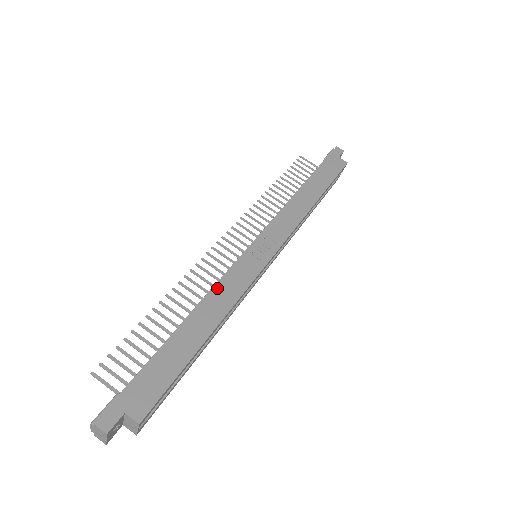
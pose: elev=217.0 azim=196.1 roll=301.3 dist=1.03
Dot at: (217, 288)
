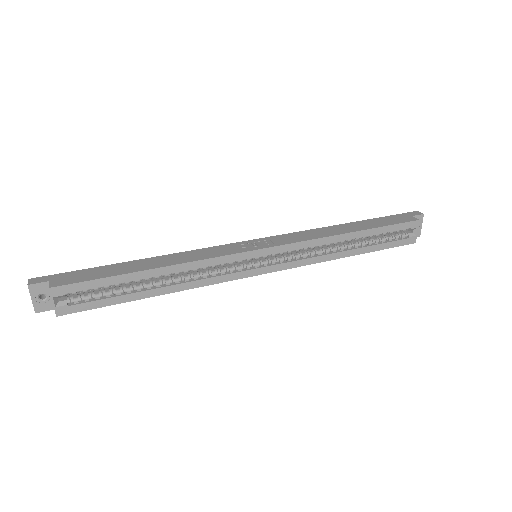
Dot at: (190, 252)
